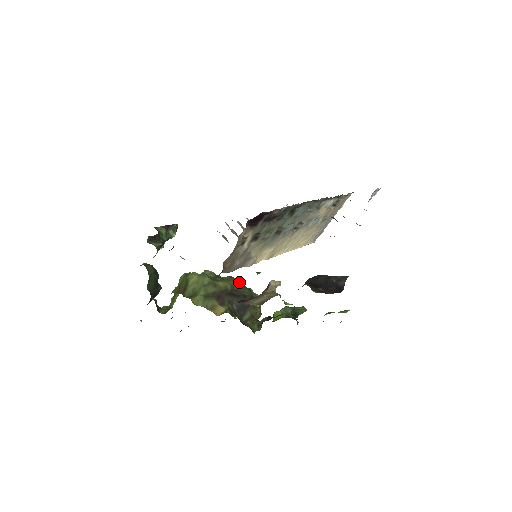
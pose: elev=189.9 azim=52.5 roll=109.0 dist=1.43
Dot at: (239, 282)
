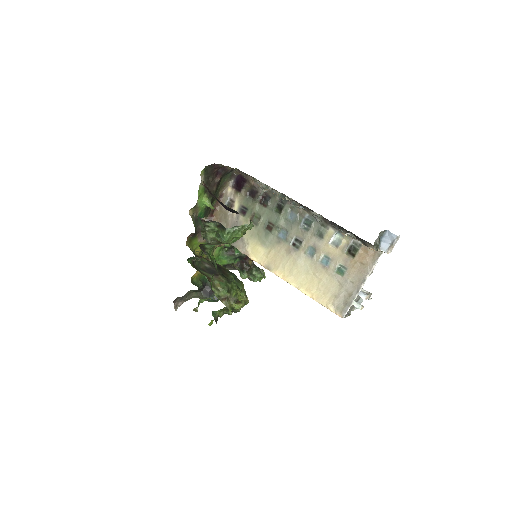
Dot at: occluded
